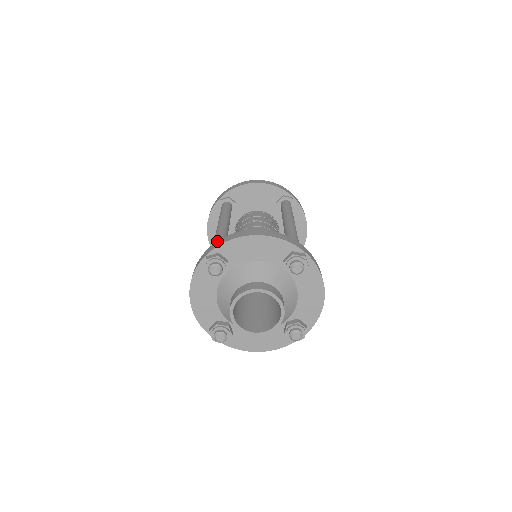
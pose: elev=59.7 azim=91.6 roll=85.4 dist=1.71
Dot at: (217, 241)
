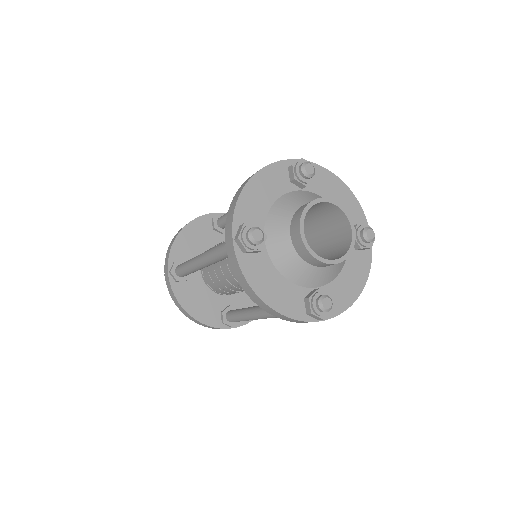
Dot at: occluded
